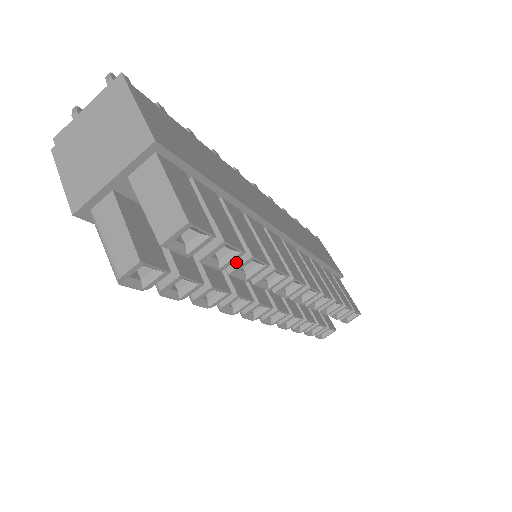
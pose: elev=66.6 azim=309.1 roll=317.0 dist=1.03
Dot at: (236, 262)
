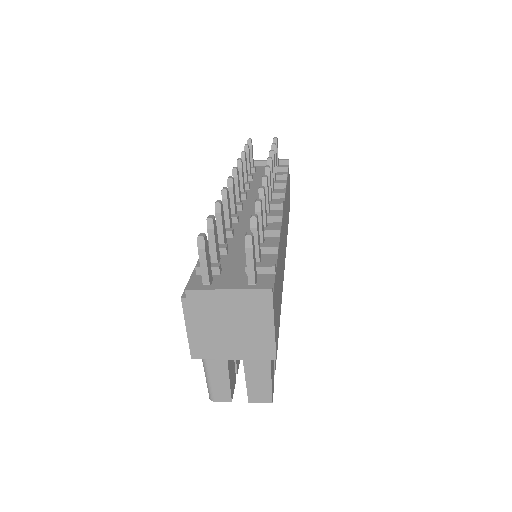
Dot at: occluded
